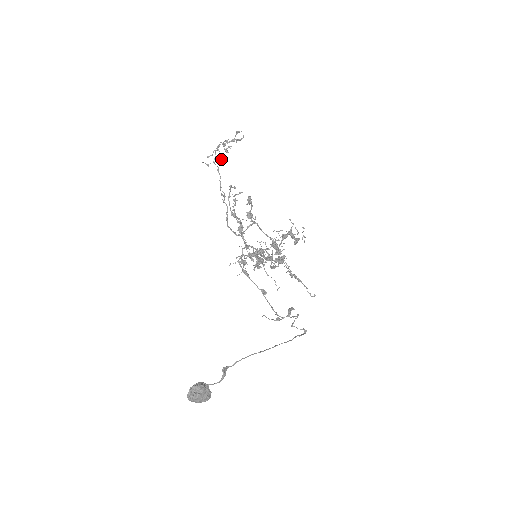
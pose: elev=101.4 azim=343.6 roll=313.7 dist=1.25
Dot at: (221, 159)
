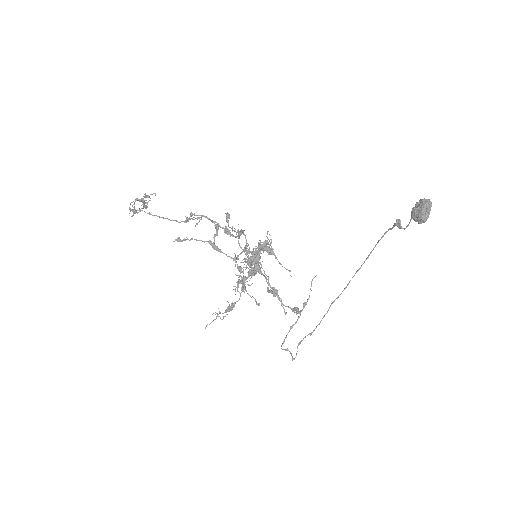
Dot at: (132, 216)
